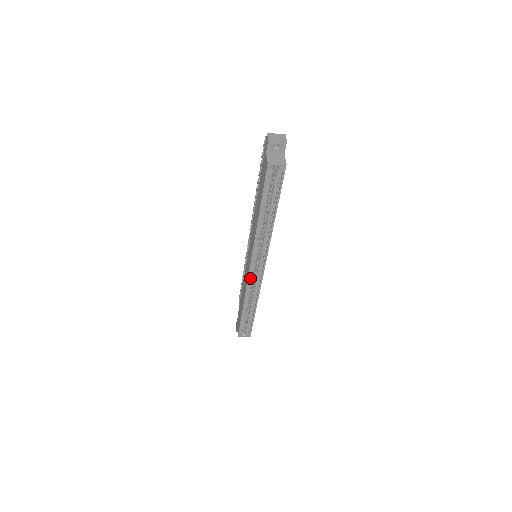
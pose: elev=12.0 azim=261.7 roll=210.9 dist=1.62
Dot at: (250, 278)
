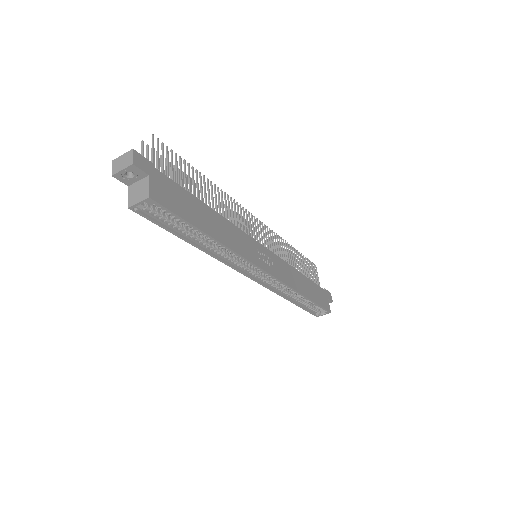
Dot at: (265, 281)
